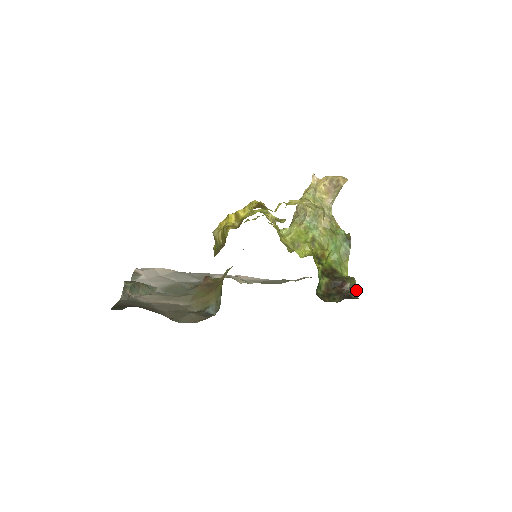
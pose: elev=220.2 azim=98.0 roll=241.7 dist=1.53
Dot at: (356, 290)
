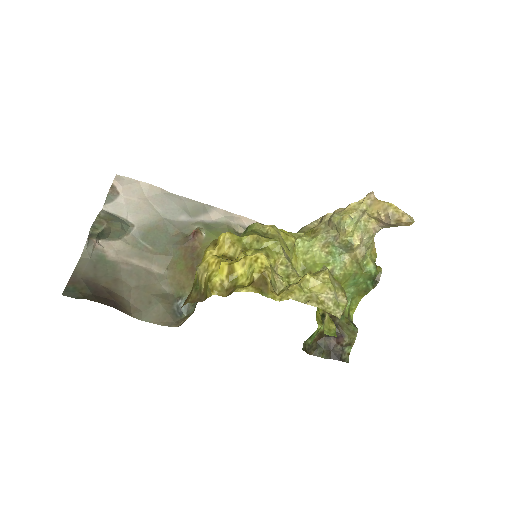
Dot at: (351, 347)
